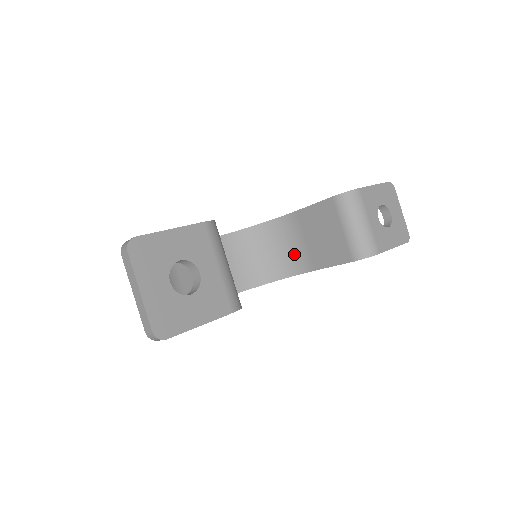
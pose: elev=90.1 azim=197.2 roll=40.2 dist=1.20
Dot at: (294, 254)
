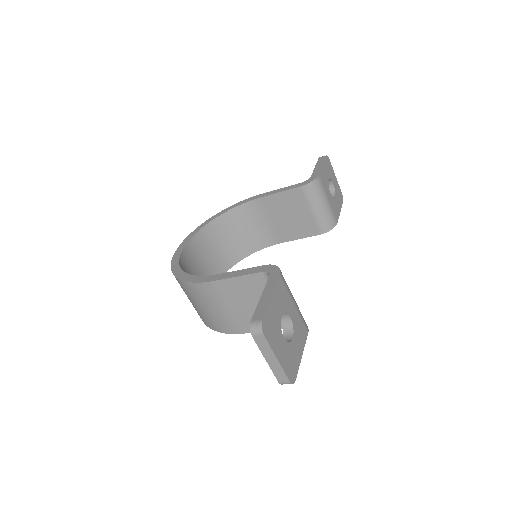
Dot at: (260, 232)
